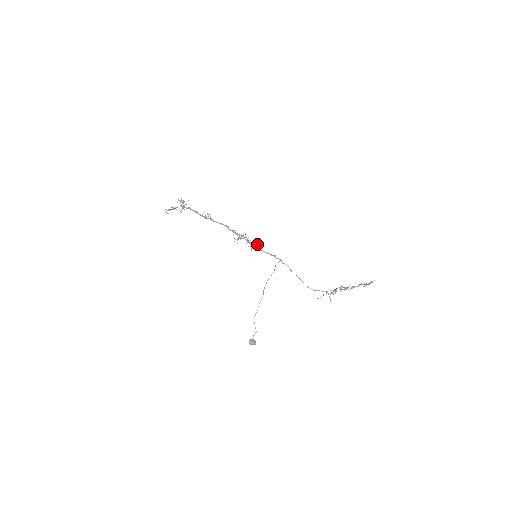
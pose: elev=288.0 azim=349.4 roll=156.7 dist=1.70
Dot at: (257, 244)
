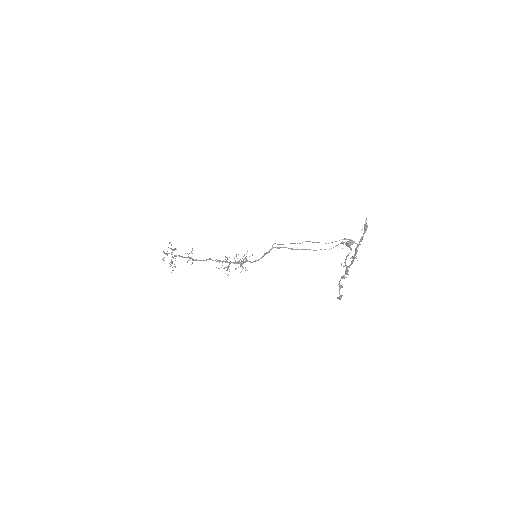
Dot at: (242, 258)
